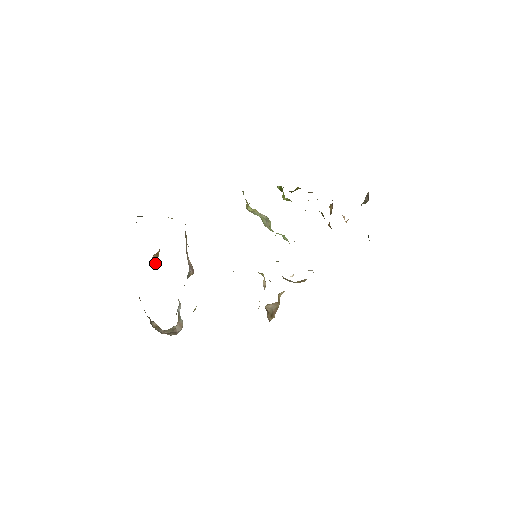
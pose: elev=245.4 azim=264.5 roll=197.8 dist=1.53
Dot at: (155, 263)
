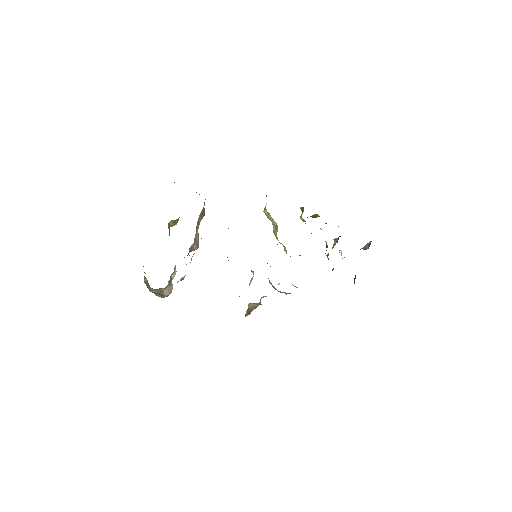
Dot at: (169, 228)
